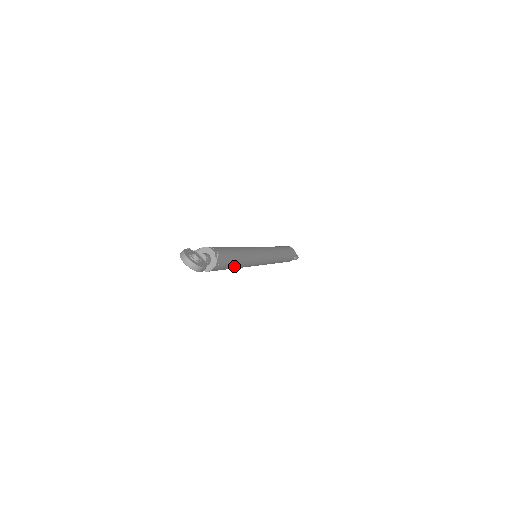
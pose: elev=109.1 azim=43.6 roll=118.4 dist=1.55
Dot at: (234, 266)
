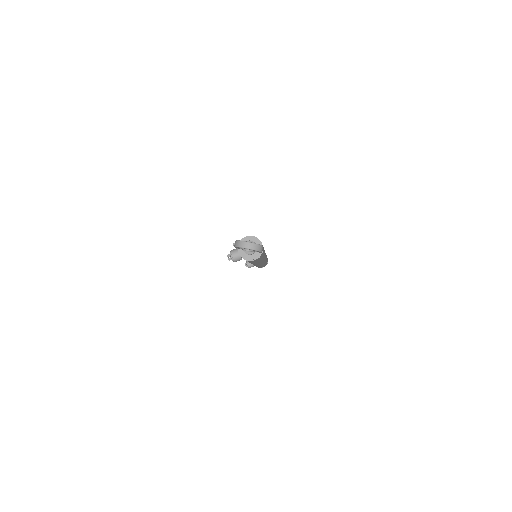
Dot at: (263, 255)
